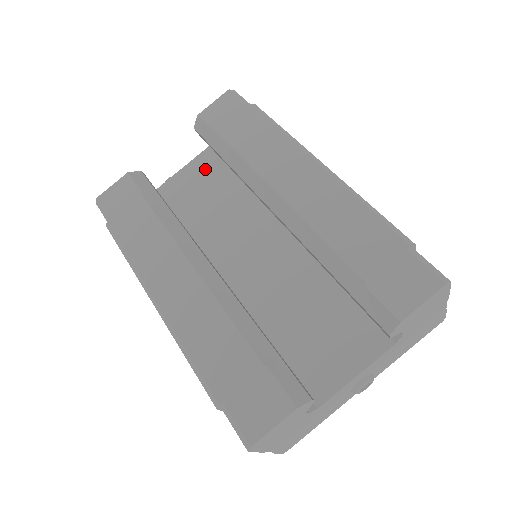
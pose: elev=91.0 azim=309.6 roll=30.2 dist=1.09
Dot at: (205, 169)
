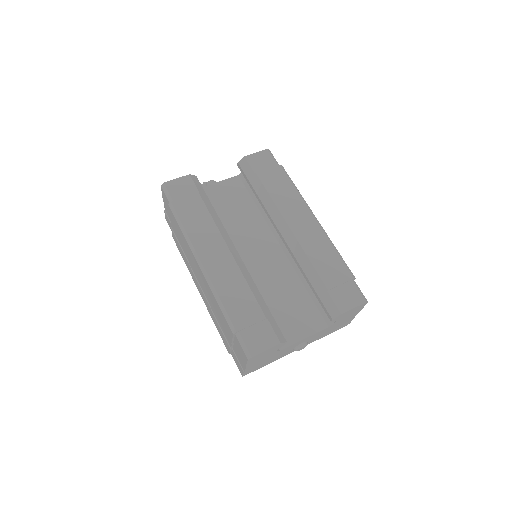
Dot at: (233, 189)
